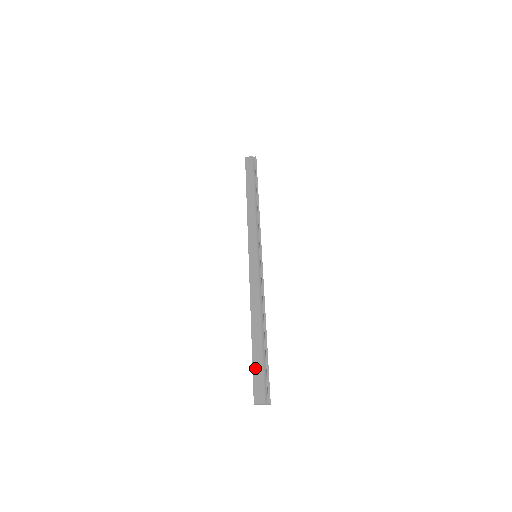
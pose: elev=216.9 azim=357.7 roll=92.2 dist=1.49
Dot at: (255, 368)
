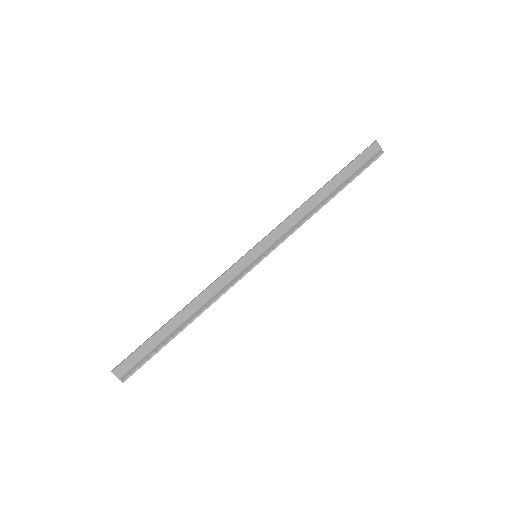
Dot at: (143, 348)
